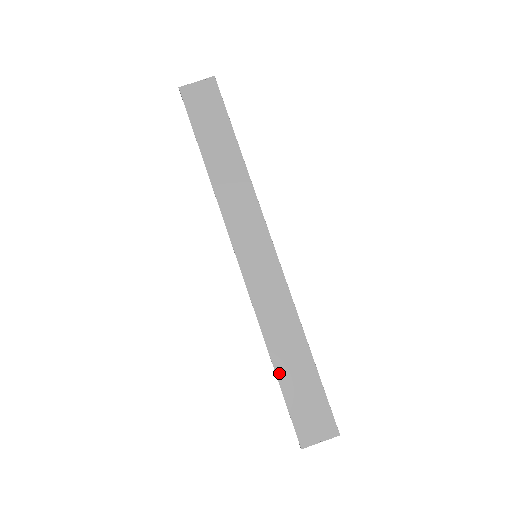
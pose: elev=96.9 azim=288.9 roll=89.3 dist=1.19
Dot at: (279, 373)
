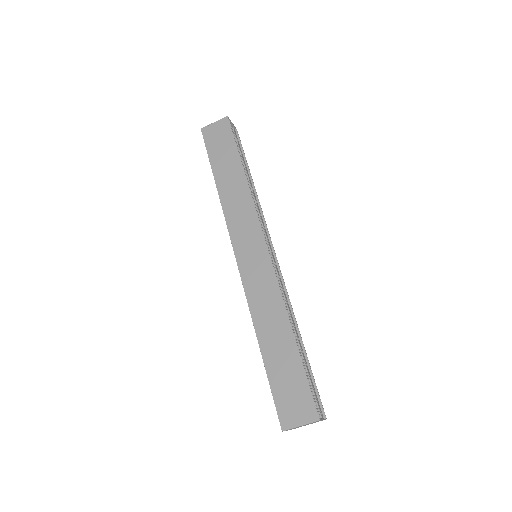
Dot at: (265, 357)
